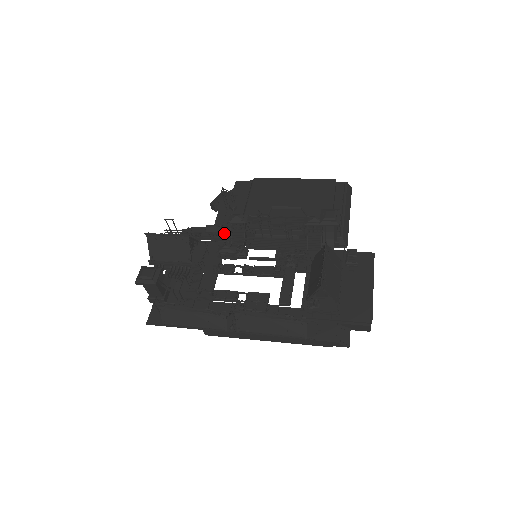
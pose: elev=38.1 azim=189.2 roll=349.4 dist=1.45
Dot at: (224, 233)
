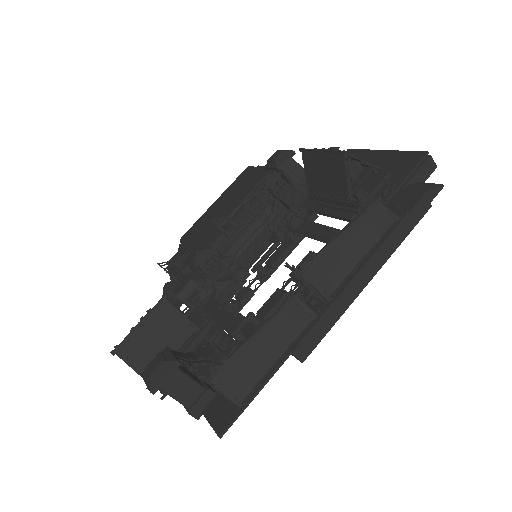
Dot at: (202, 290)
